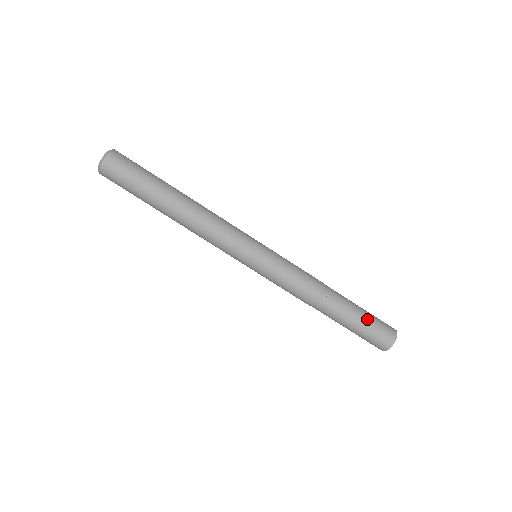
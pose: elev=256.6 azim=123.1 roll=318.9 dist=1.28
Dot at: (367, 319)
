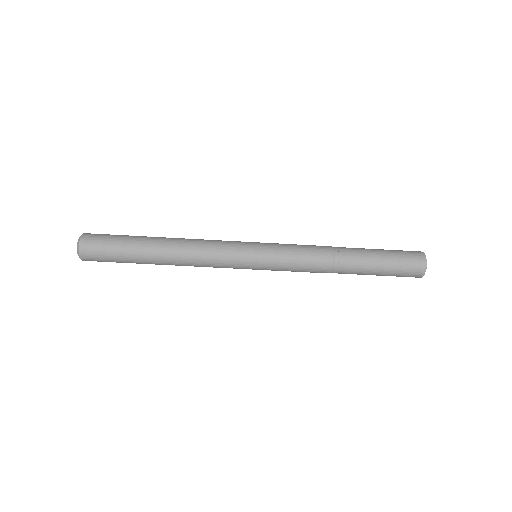
Dot at: (388, 254)
